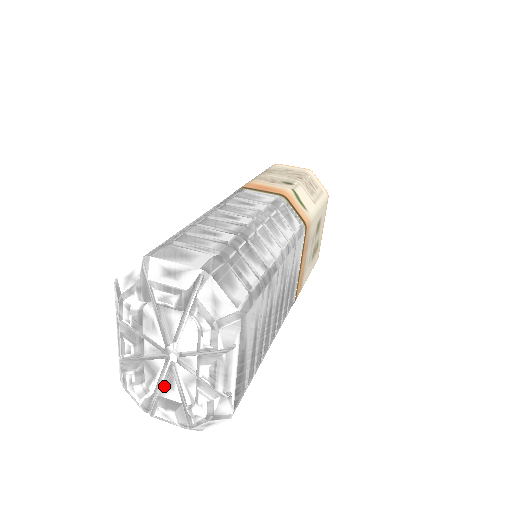
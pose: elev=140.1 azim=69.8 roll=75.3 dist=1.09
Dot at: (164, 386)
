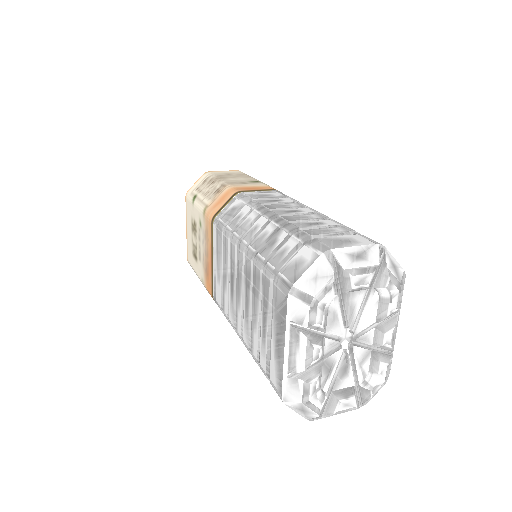
Dot at: (339, 378)
